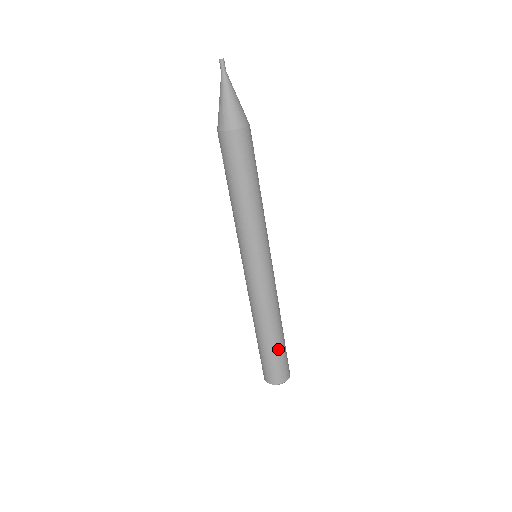
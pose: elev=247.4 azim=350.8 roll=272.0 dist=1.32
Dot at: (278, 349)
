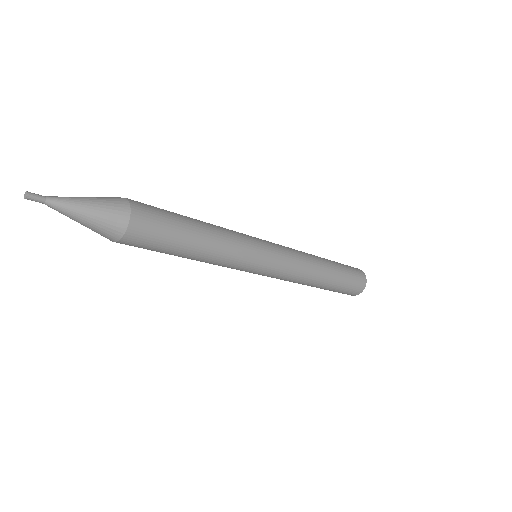
Dot at: occluded
